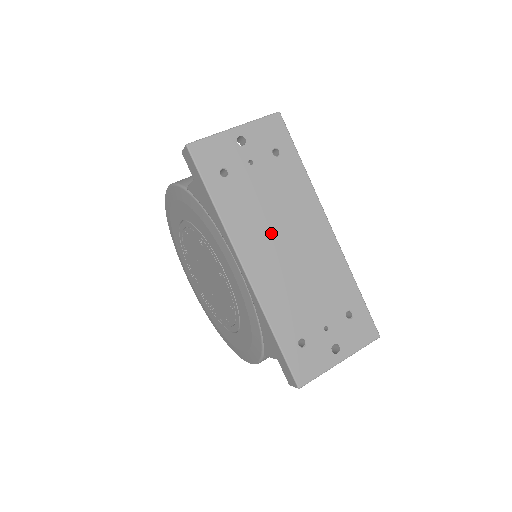
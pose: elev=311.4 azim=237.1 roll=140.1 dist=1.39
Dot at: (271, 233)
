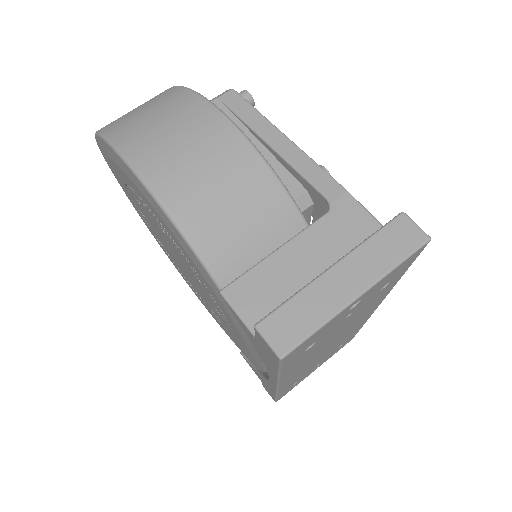
Dot at: (321, 350)
